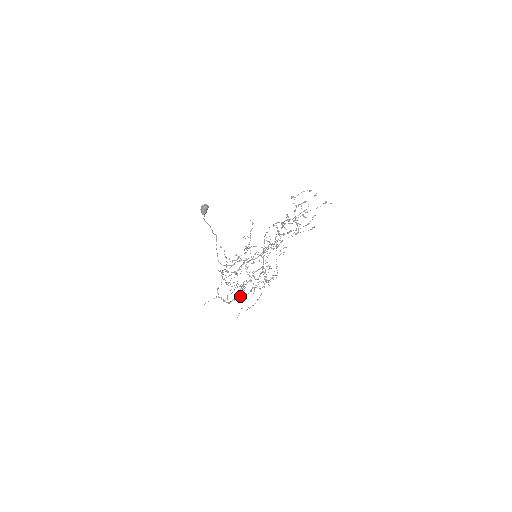
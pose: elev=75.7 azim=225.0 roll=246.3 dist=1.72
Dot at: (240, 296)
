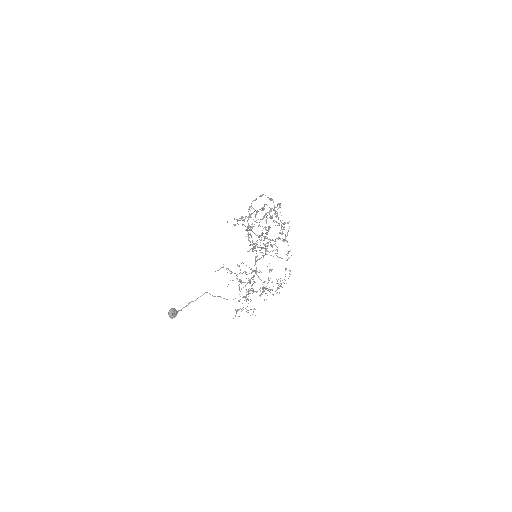
Dot at: (272, 281)
